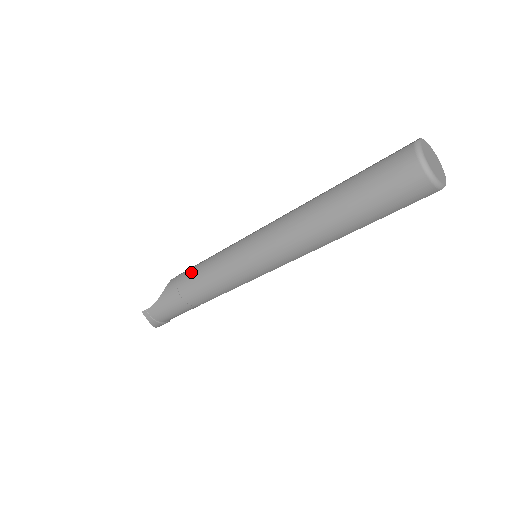
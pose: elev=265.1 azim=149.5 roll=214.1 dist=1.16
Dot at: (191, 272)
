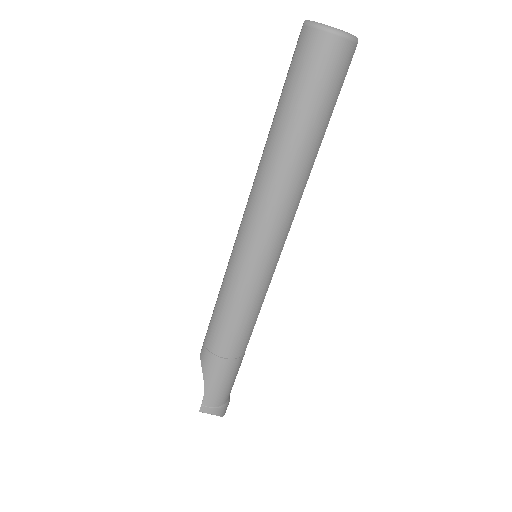
Dot at: (213, 326)
